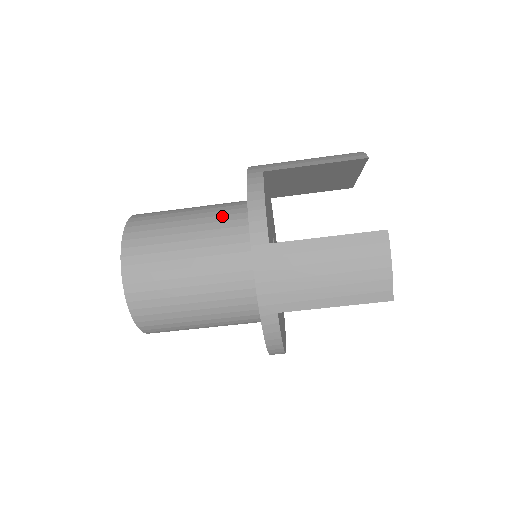
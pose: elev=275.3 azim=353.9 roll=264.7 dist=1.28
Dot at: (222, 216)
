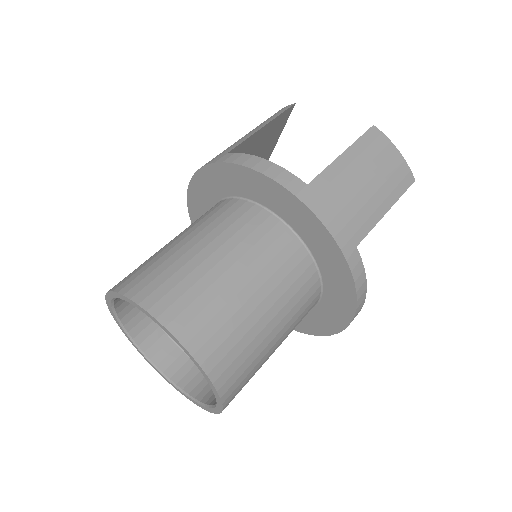
Dot at: (218, 217)
